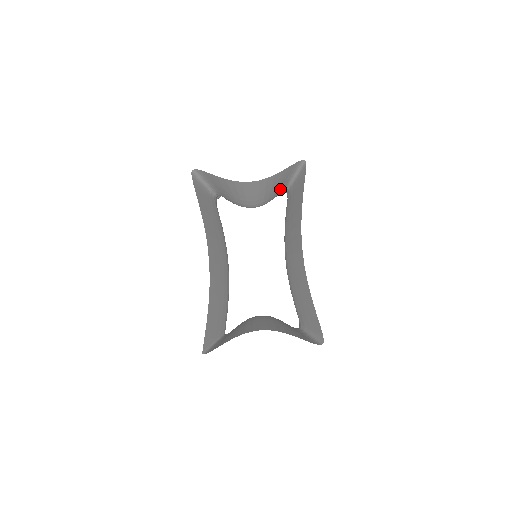
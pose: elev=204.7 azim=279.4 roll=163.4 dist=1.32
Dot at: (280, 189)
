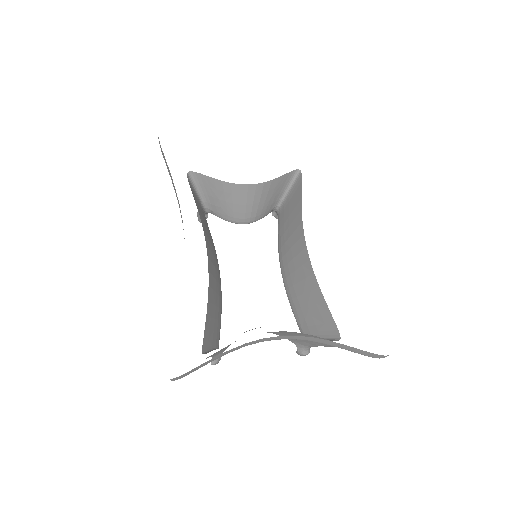
Dot at: (272, 205)
